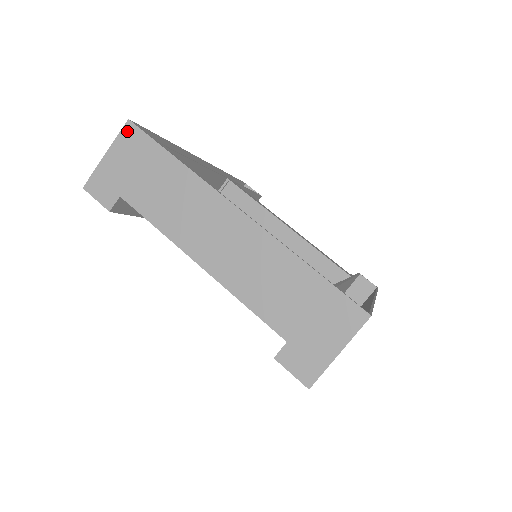
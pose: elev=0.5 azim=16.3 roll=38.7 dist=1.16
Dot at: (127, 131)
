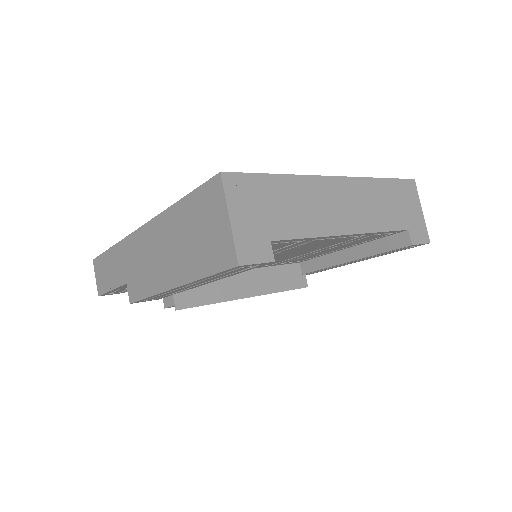
Dot at: (229, 183)
